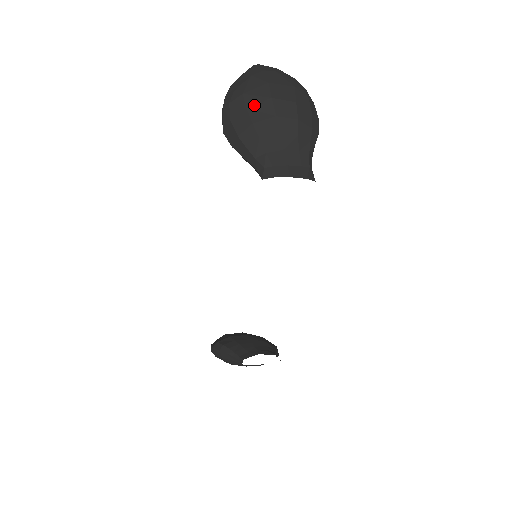
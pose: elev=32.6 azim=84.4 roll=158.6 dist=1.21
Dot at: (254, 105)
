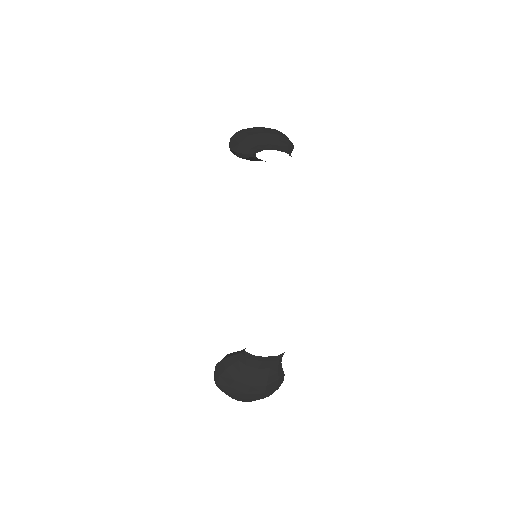
Dot at: (250, 131)
